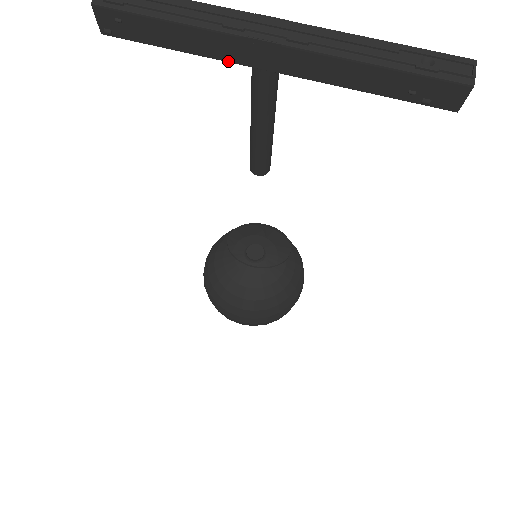
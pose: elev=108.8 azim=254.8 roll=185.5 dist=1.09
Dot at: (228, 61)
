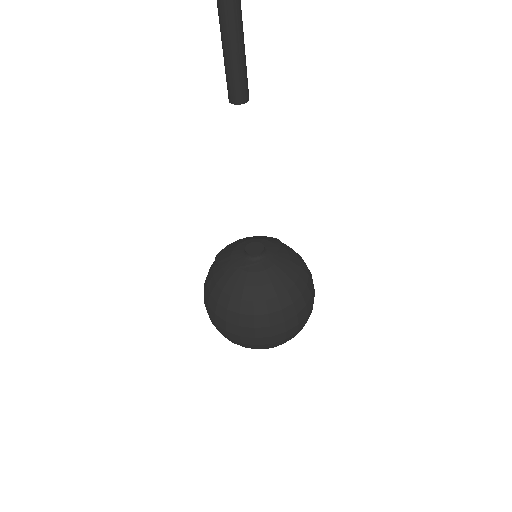
Dot at: out of frame
